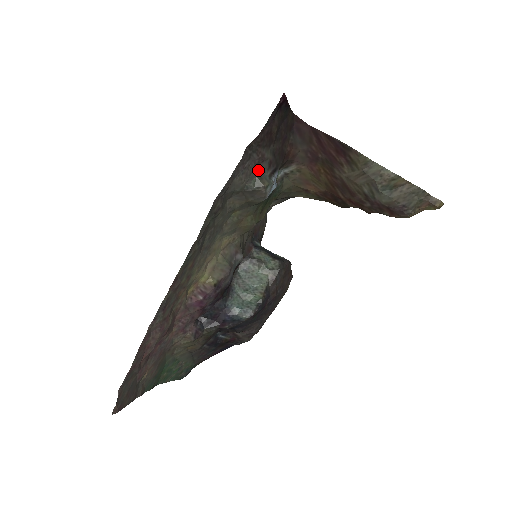
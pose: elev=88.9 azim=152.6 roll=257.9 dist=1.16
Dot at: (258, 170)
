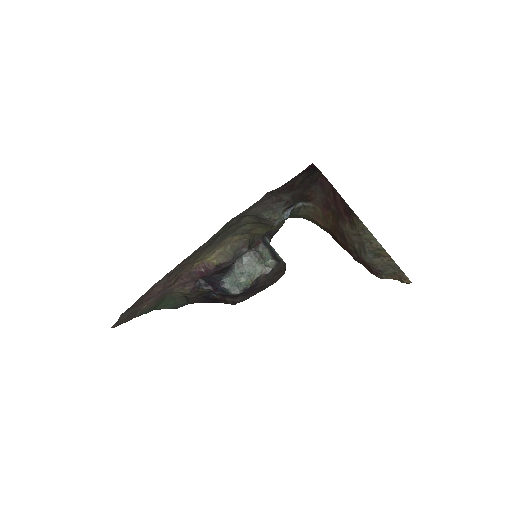
Dot at: (274, 206)
